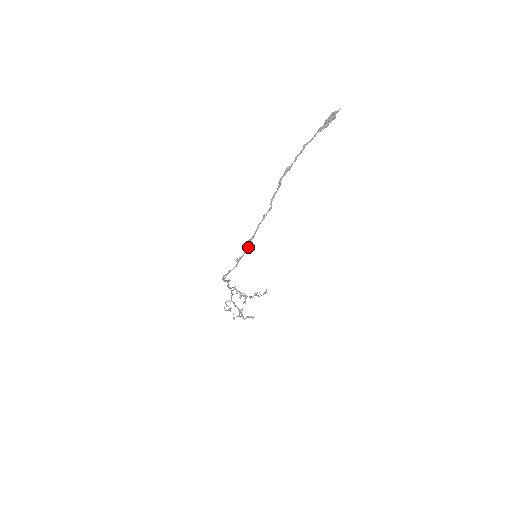
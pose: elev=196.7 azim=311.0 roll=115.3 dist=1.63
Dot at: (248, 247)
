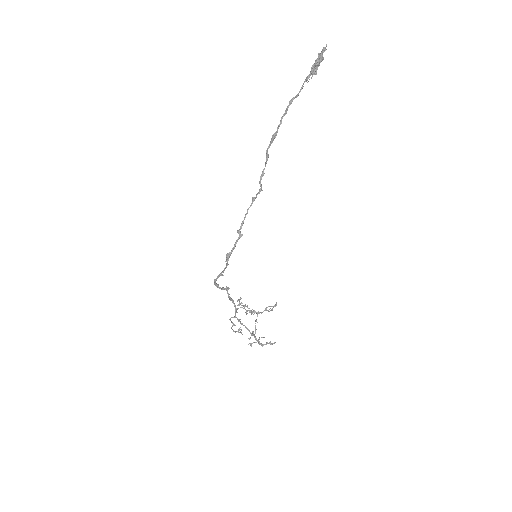
Dot at: (237, 240)
